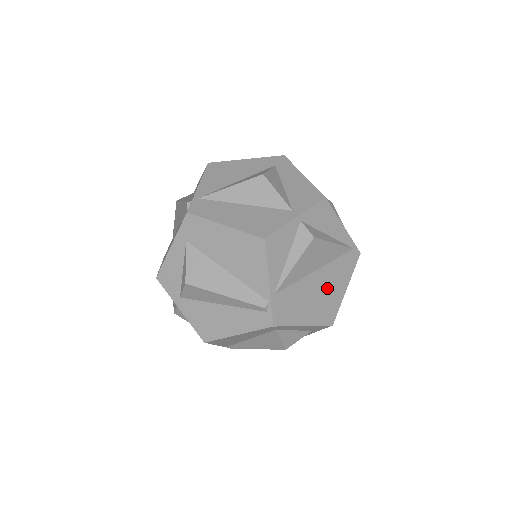
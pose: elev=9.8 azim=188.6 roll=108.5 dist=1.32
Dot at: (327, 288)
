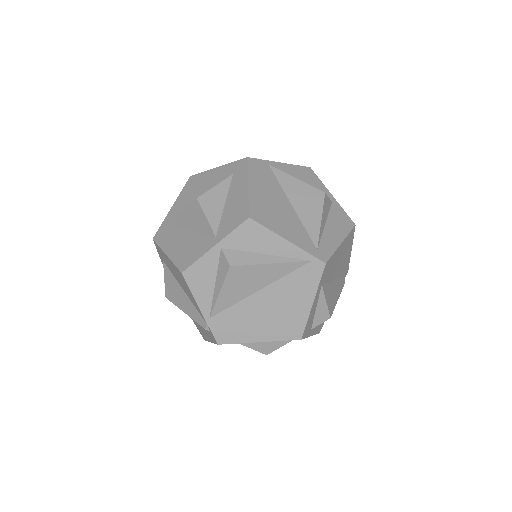
Dot at: (281, 305)
